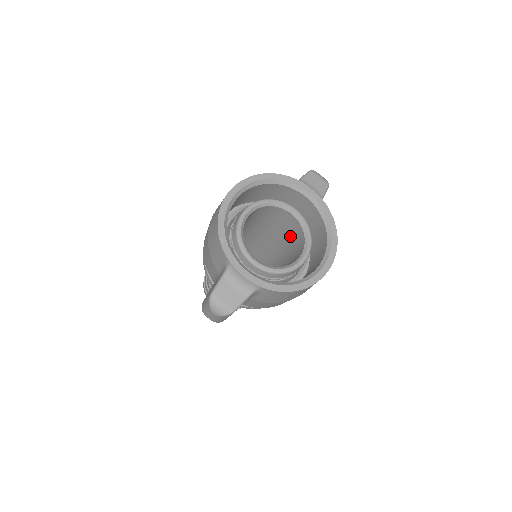
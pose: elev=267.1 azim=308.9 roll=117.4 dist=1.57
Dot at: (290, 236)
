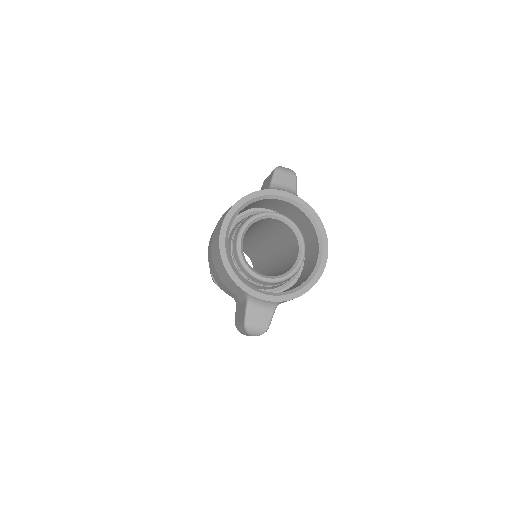
Dot at: (280, 231)
